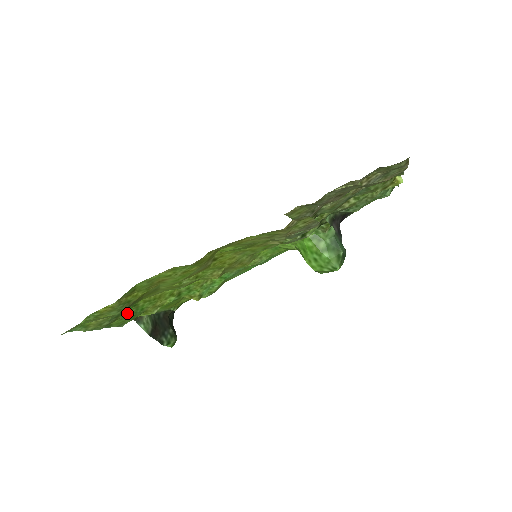
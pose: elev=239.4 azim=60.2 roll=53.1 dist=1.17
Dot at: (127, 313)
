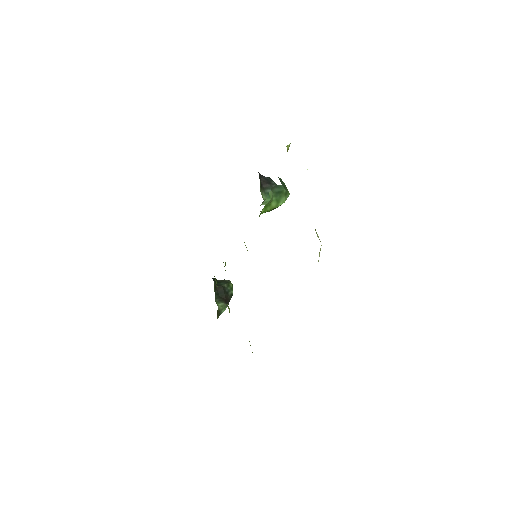
Dot at: occluded
